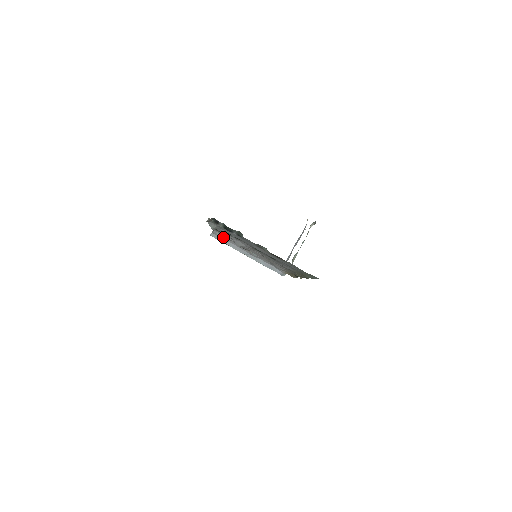
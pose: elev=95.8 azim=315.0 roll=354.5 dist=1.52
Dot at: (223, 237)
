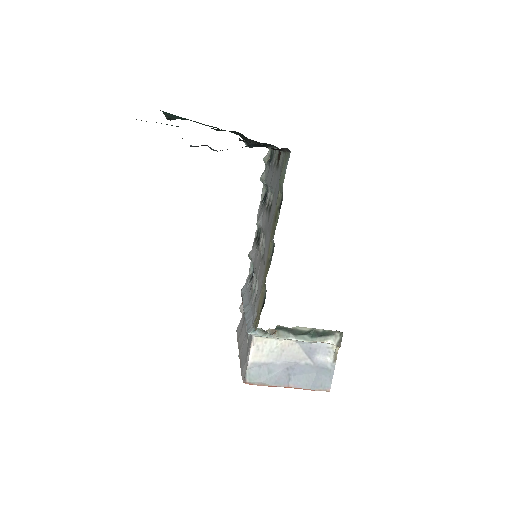
Dot at: (252, 253)
